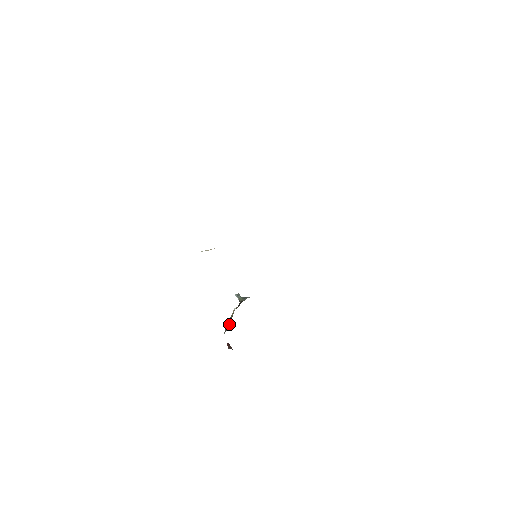
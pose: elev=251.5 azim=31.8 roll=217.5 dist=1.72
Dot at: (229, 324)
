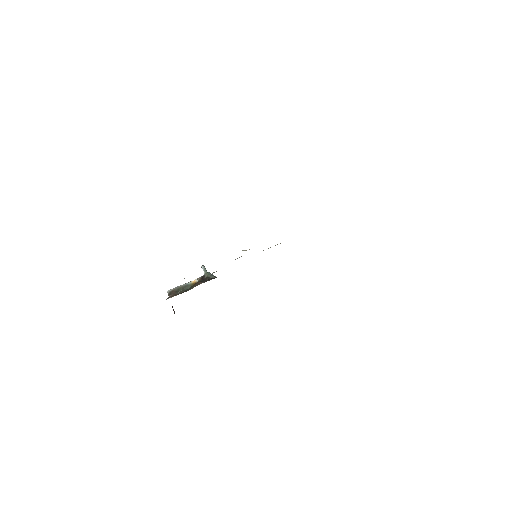
Dot at: (182, 289)
